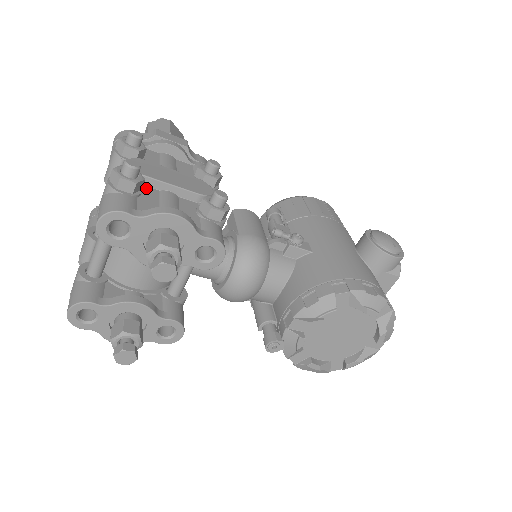
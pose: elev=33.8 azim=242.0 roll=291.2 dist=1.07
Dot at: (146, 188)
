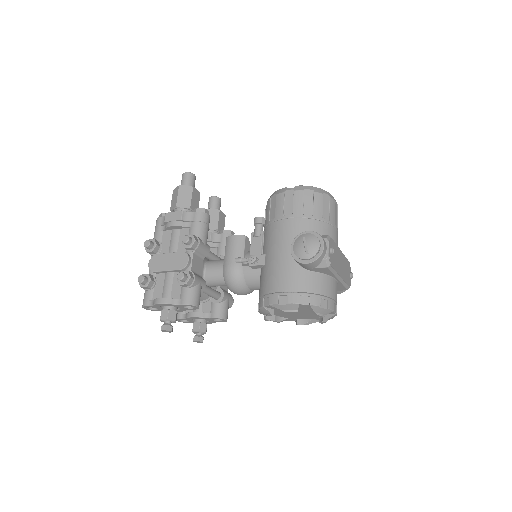
Dot at: (159, 276)
